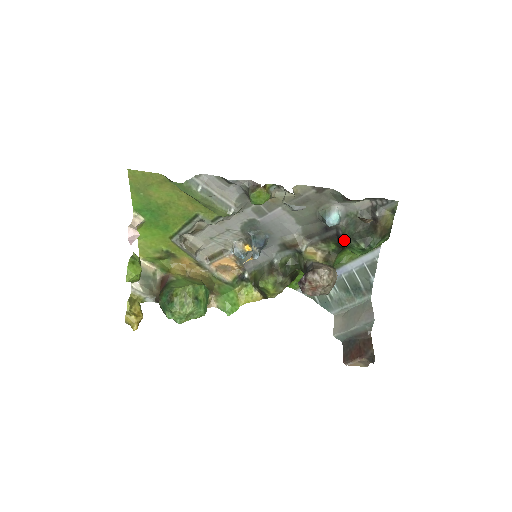
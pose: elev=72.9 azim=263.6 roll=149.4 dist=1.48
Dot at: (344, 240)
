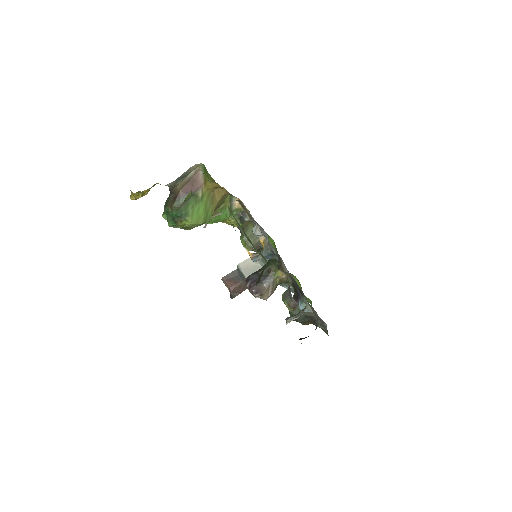
Dot at: occluded
